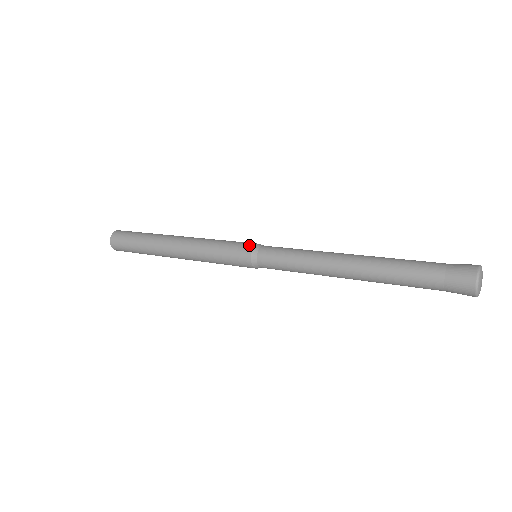
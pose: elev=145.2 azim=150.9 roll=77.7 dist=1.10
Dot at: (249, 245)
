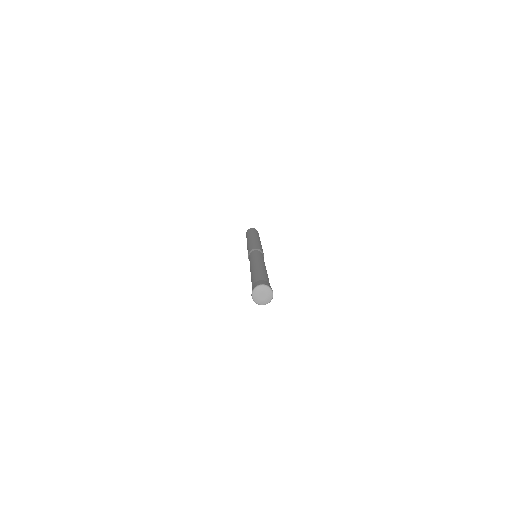
Dot at: (254, 247)
